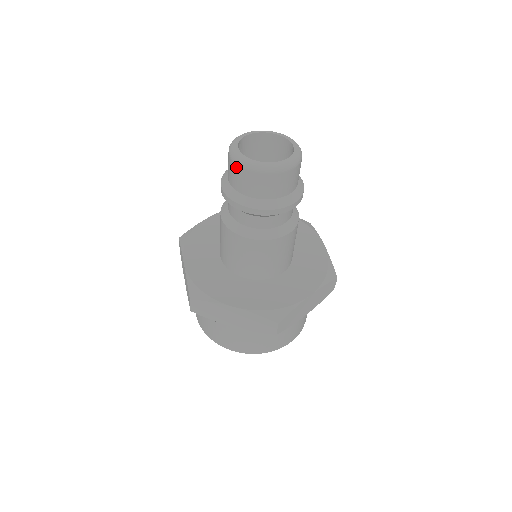
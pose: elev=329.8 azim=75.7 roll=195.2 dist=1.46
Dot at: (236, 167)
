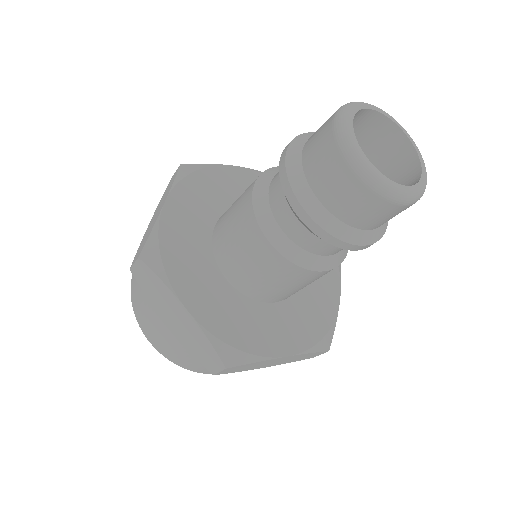
Dot at: (371, 196)
